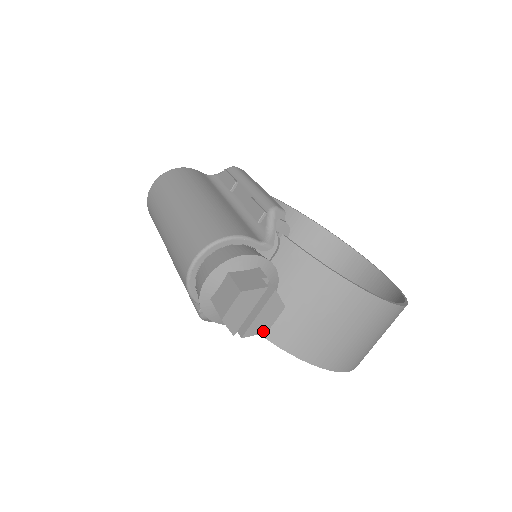
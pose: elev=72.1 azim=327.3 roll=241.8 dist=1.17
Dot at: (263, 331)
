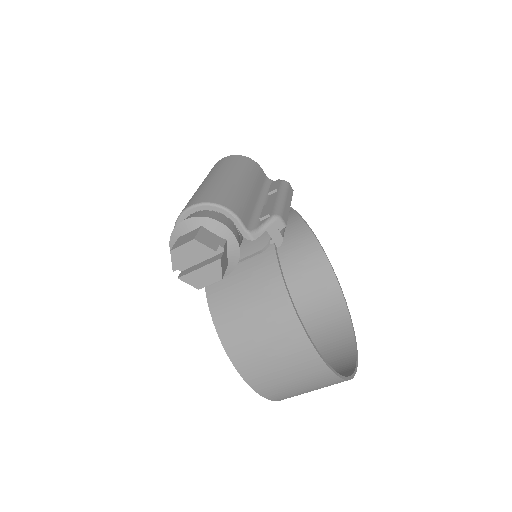
Dot at: (196, 286)
